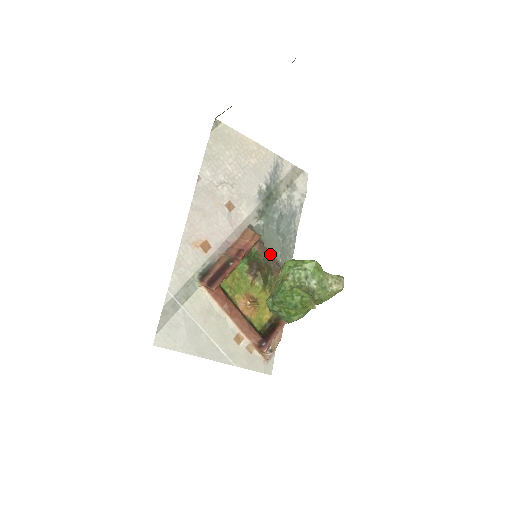
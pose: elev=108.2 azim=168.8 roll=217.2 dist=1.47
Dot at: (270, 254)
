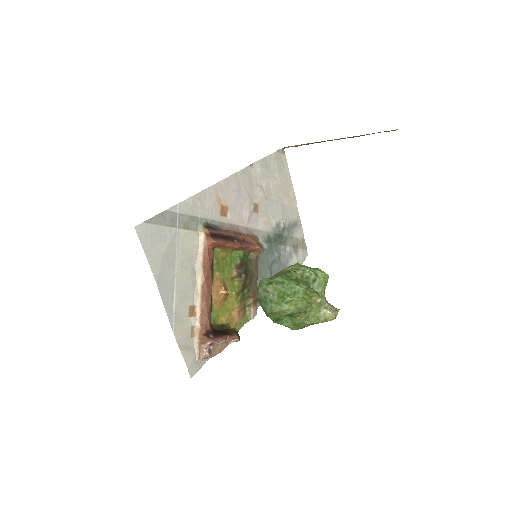
Dot at: occluded
